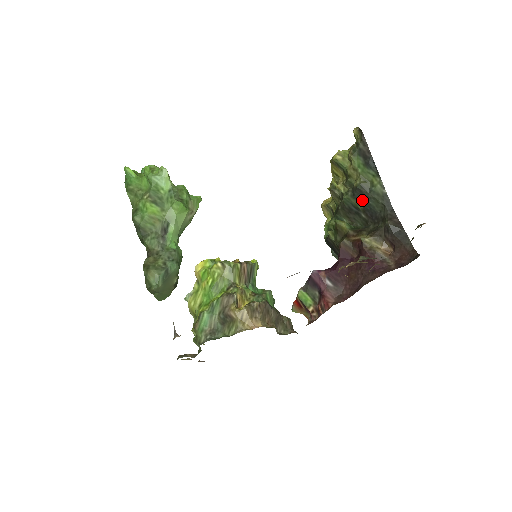
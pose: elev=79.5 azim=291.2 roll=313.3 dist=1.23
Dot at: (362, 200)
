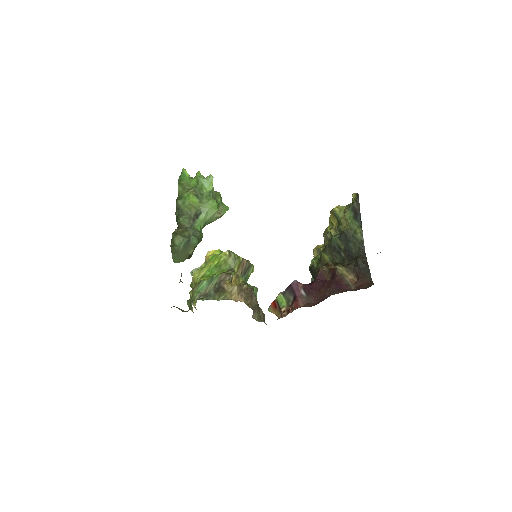
Dot at: (345, 242)
